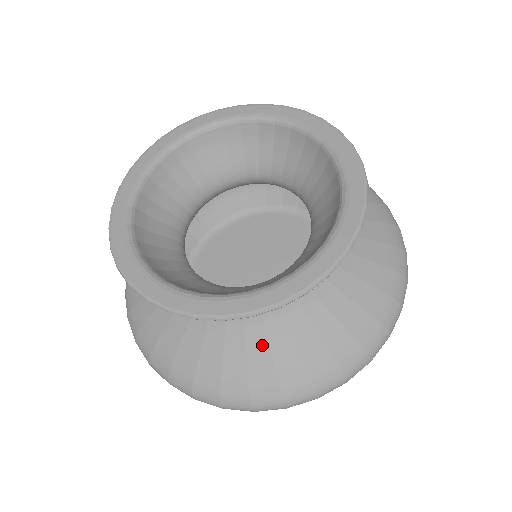
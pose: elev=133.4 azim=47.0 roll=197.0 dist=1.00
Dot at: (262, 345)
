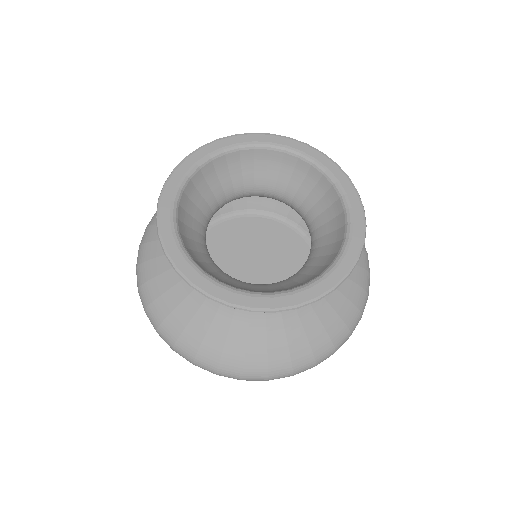
Dot at: (279, 329)
